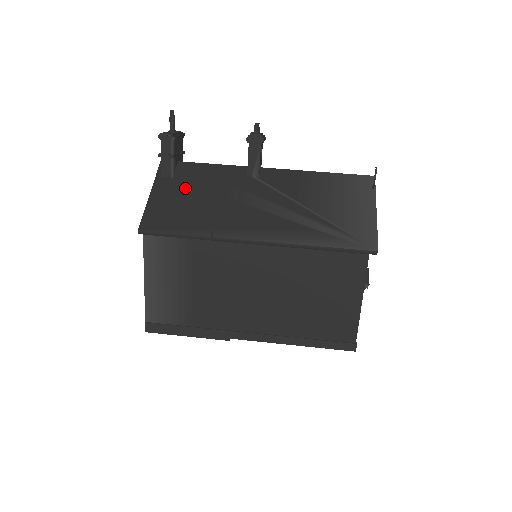
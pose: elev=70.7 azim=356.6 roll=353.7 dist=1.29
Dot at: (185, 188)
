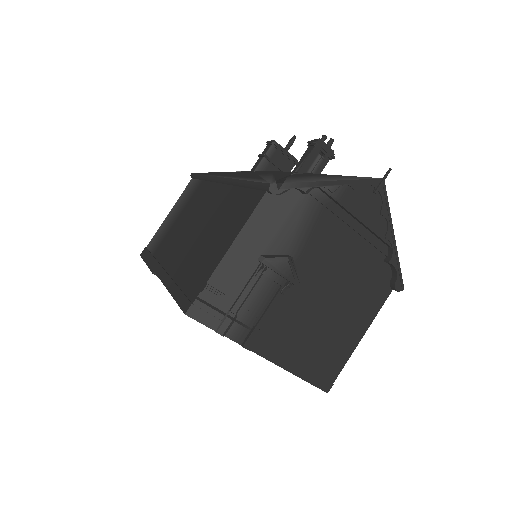
Dot at: (249, 172)
